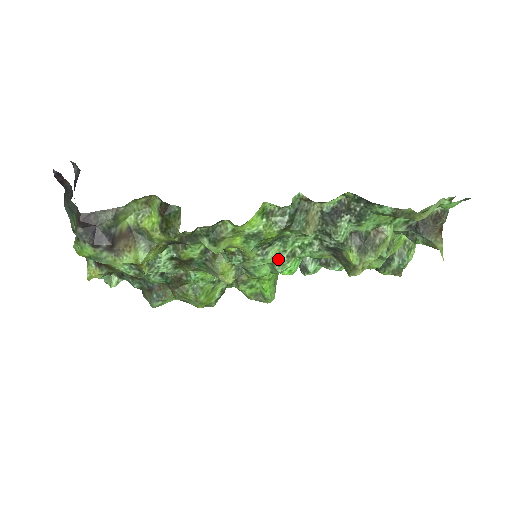
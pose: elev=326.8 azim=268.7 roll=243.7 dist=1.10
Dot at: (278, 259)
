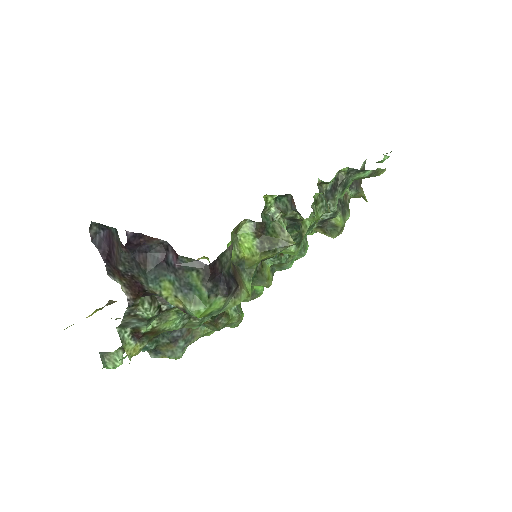
Dot at: (303, 244)
